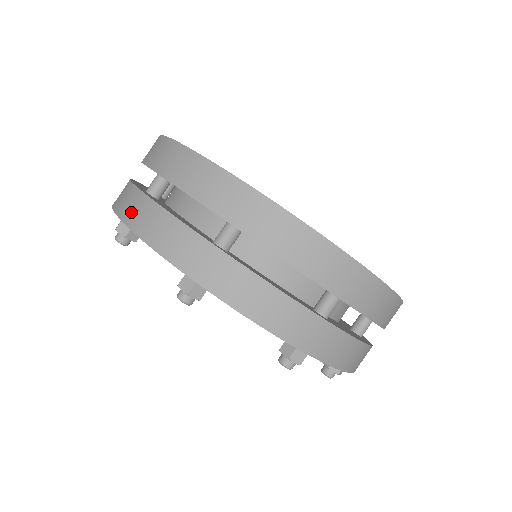
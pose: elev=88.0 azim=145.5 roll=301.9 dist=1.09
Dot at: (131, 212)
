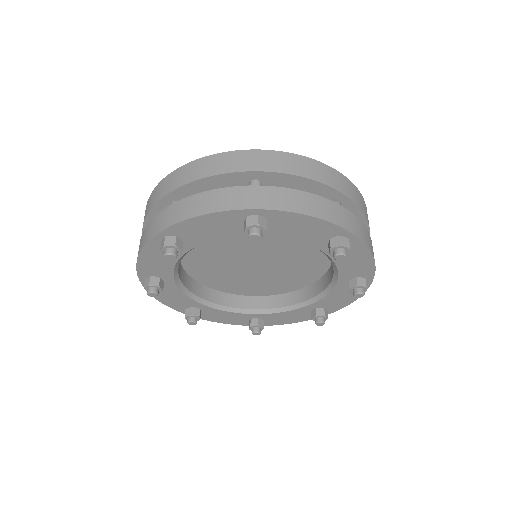
Dot at: (285, 202)
